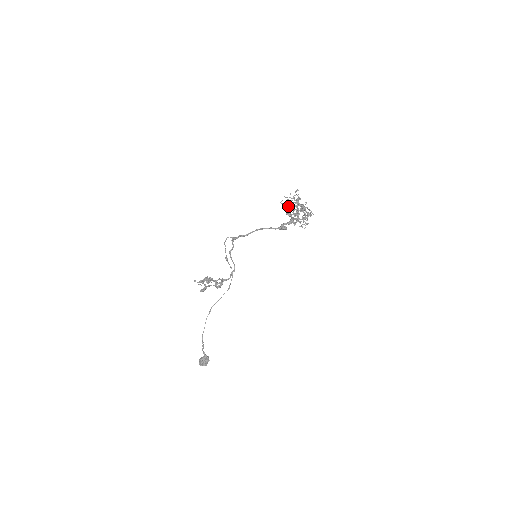
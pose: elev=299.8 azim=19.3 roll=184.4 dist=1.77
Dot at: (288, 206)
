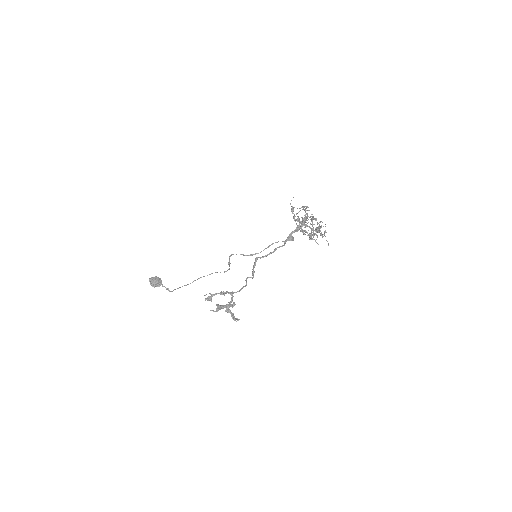
Dot at: (303, 221)
